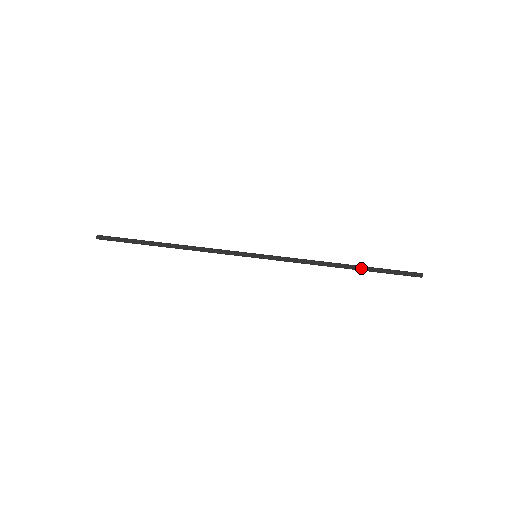
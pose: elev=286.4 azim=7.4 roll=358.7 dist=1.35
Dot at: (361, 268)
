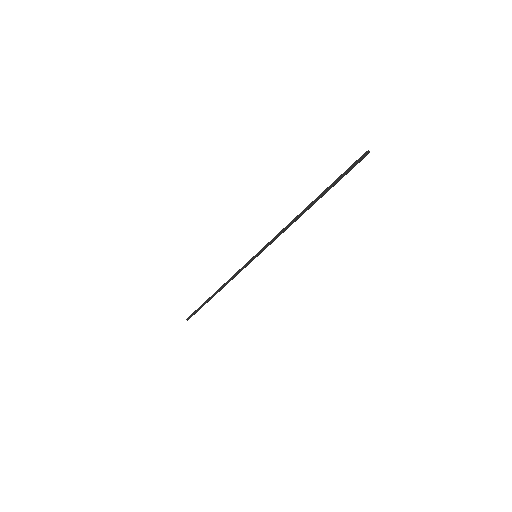
Dot at: (319, 196)
